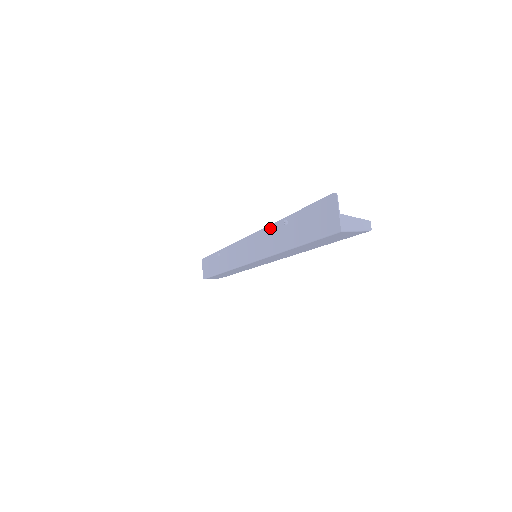
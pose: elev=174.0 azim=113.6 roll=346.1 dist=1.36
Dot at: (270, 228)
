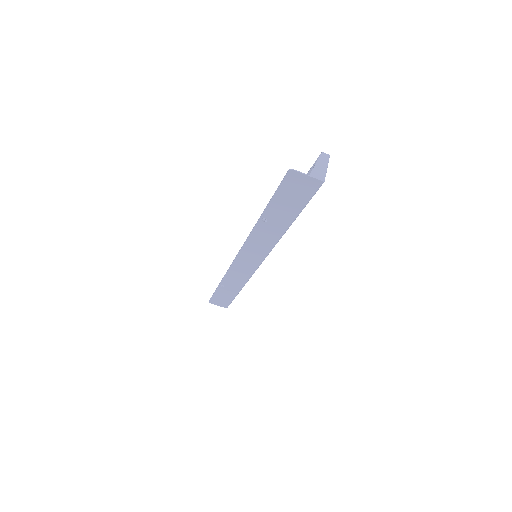
Dot at: (253, 235)
